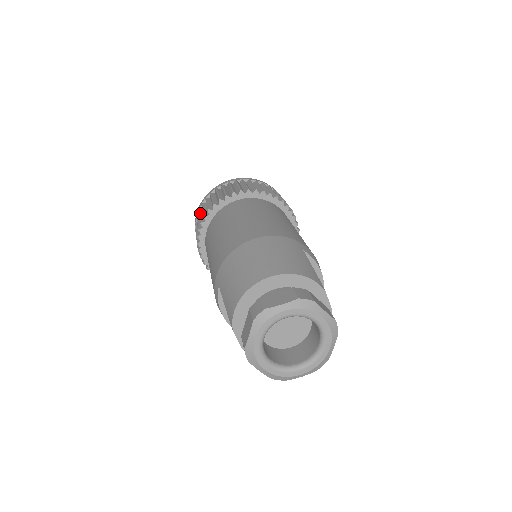
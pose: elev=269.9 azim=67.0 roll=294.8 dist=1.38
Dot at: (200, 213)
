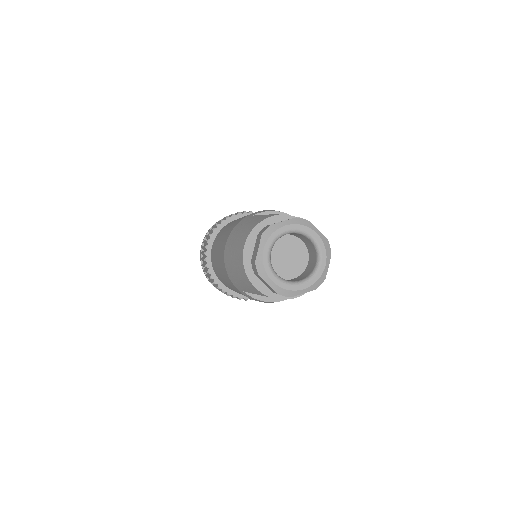
Dot at: (210, 281)
